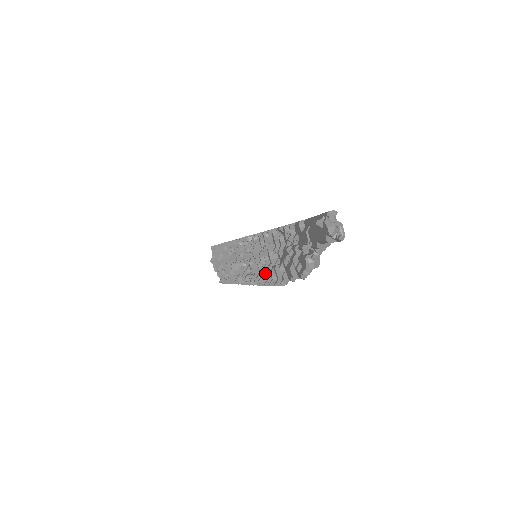
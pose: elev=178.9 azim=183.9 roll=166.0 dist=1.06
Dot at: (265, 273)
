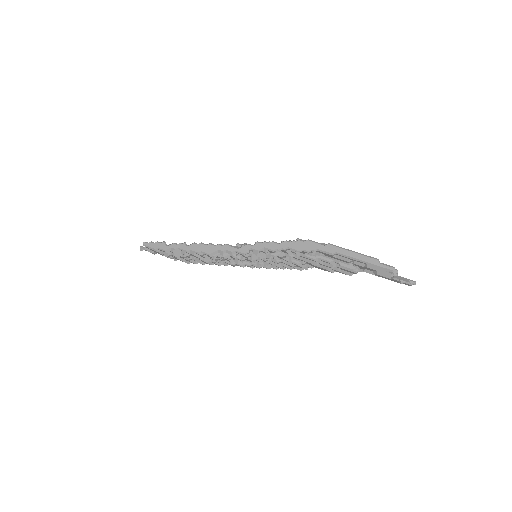
Dot at: (279, 265)
